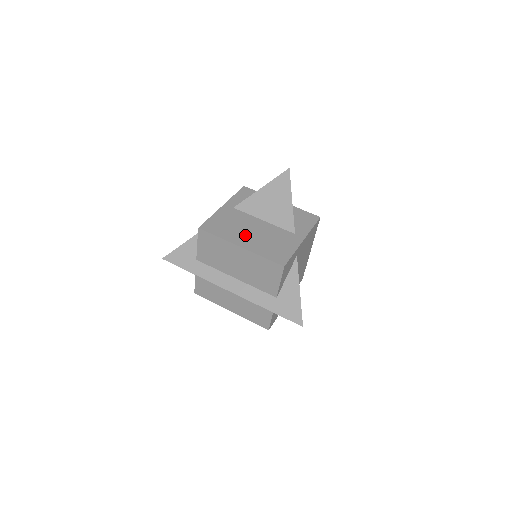
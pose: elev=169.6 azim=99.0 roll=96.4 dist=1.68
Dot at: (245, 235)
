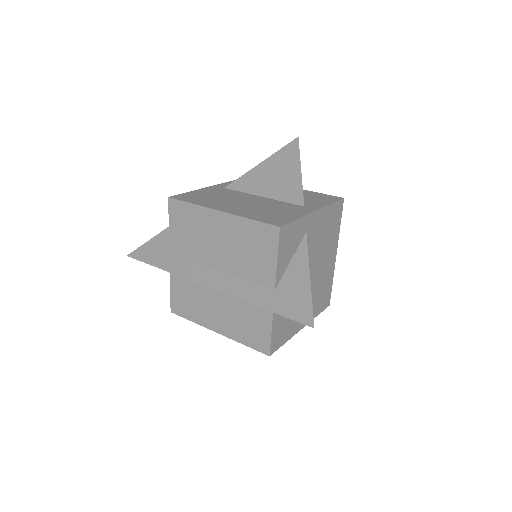
Dot at: (231, 204)
